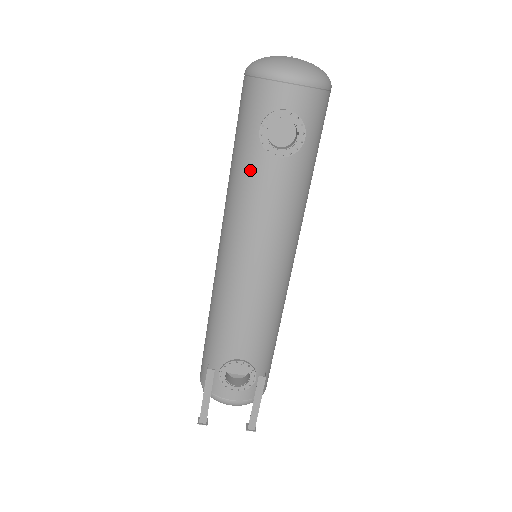
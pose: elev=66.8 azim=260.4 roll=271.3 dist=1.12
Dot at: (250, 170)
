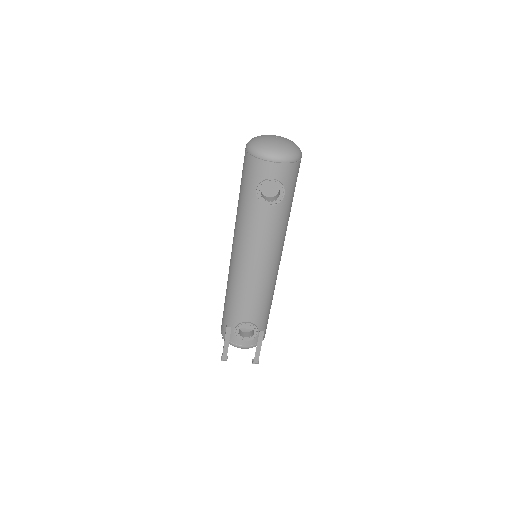
Dot at: (251, 210)
